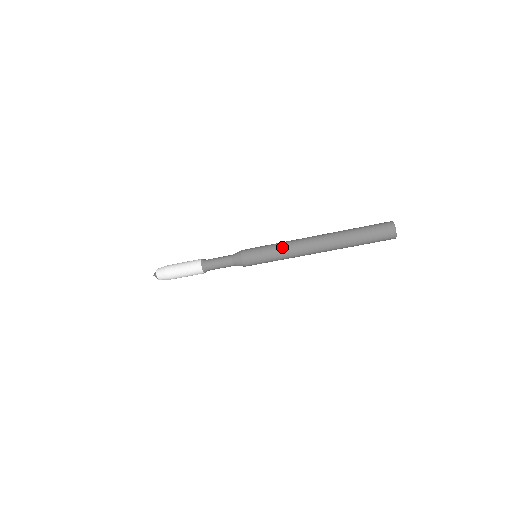
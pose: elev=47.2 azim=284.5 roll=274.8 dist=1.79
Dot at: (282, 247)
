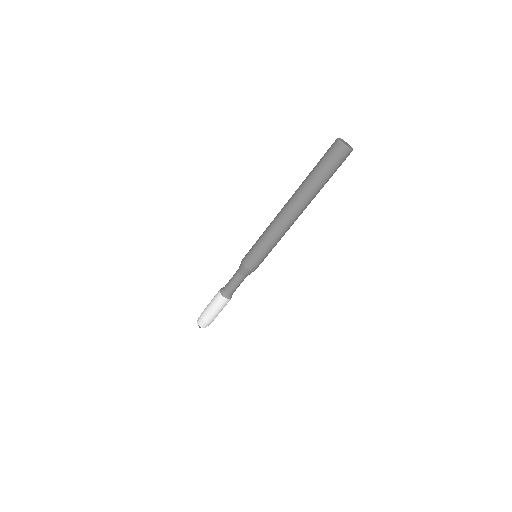
Dot at: (265, 231)
